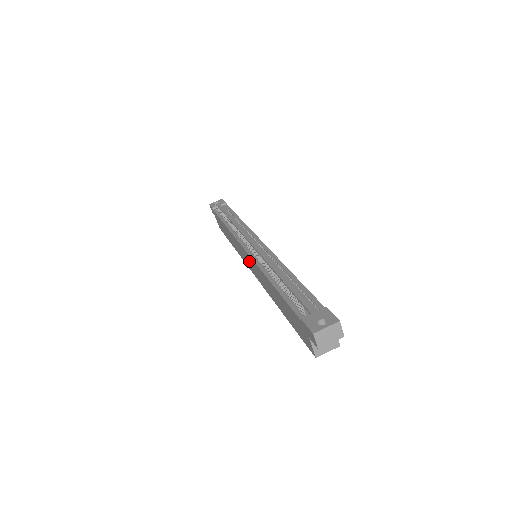
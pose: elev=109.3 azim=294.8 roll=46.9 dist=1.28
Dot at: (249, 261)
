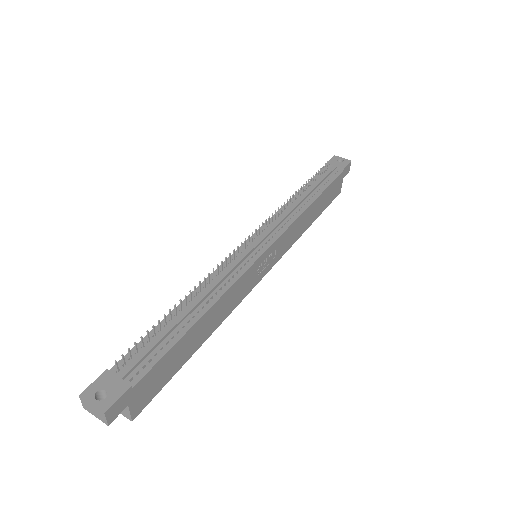
Dot at: occluded
